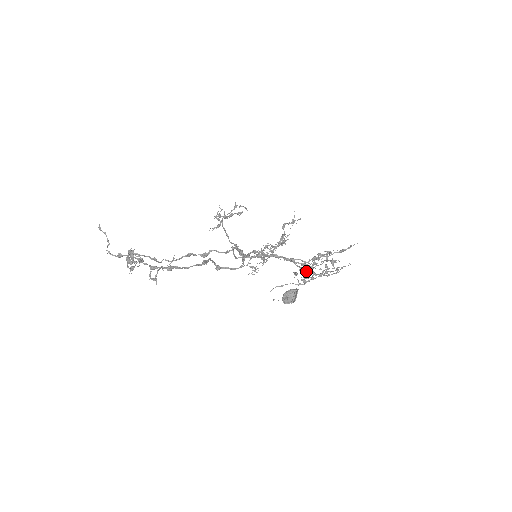
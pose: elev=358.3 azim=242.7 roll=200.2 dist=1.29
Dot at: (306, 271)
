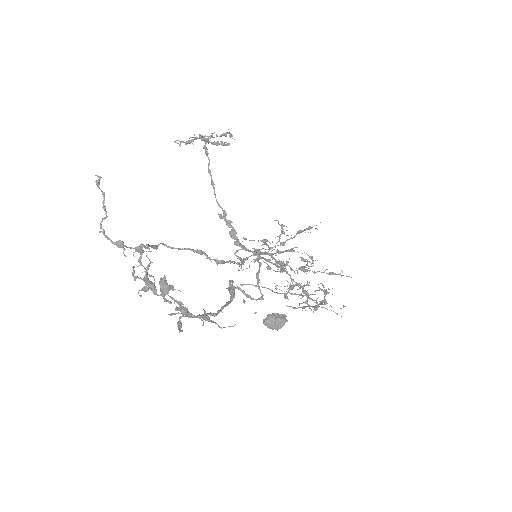
Dot at: (293, 286)
